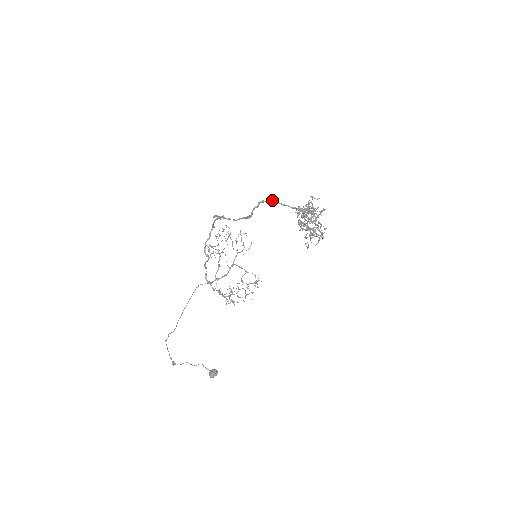
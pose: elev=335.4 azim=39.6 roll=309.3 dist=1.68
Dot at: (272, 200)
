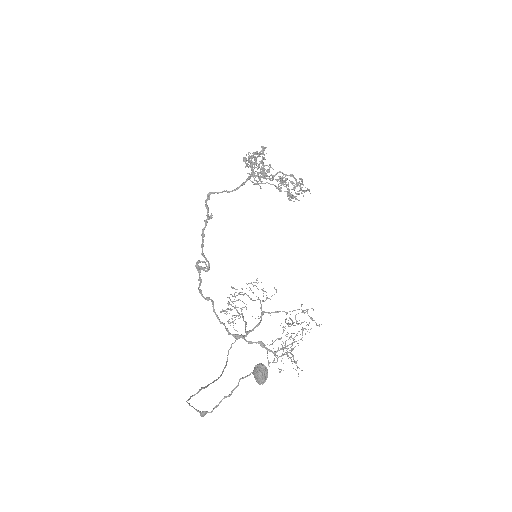
Dot at: (223, 191)
